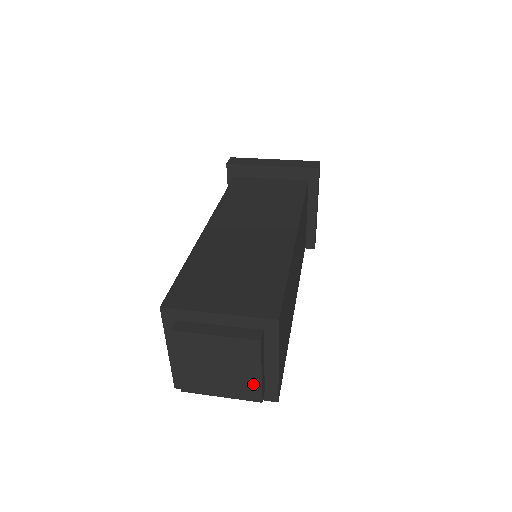
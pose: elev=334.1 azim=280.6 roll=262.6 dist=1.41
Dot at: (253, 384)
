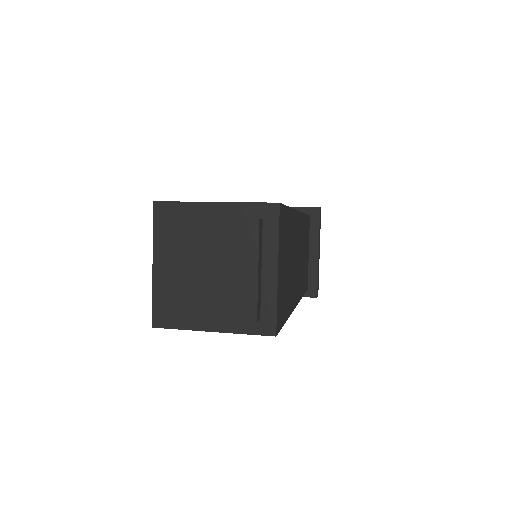
Dot at: (247, 291)
